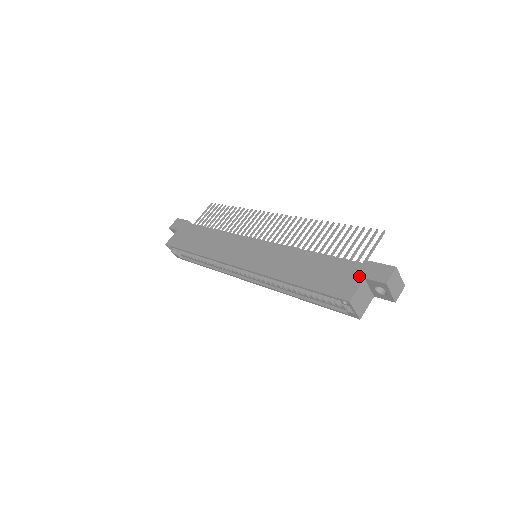
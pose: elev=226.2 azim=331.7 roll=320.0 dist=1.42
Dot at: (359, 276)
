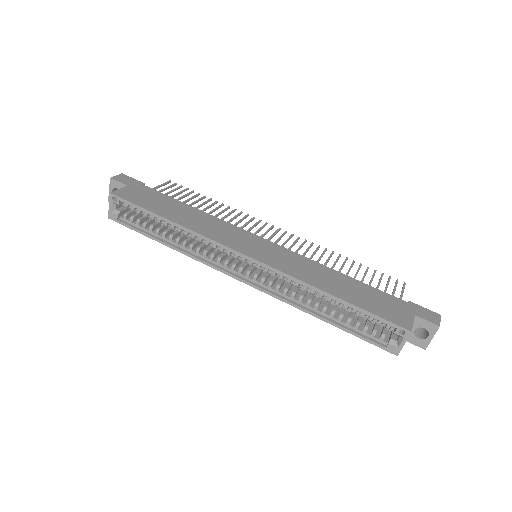
Dot at: (409, 311)
